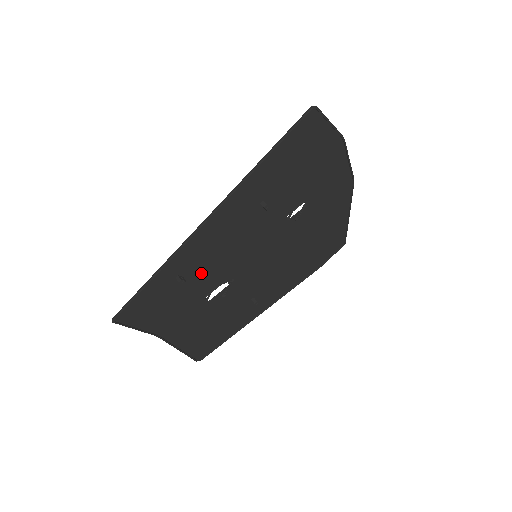
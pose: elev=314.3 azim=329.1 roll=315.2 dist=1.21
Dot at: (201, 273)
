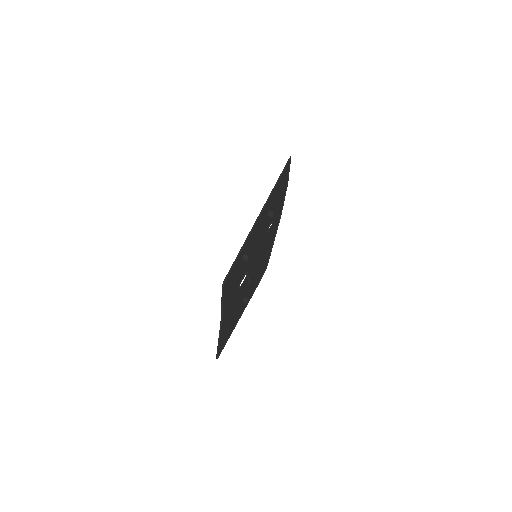
Dot at: occluded
